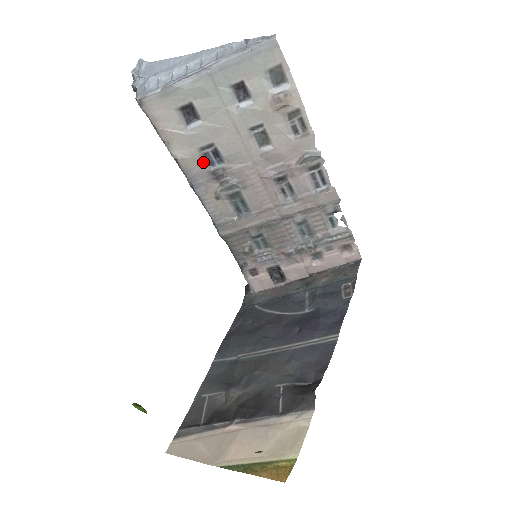
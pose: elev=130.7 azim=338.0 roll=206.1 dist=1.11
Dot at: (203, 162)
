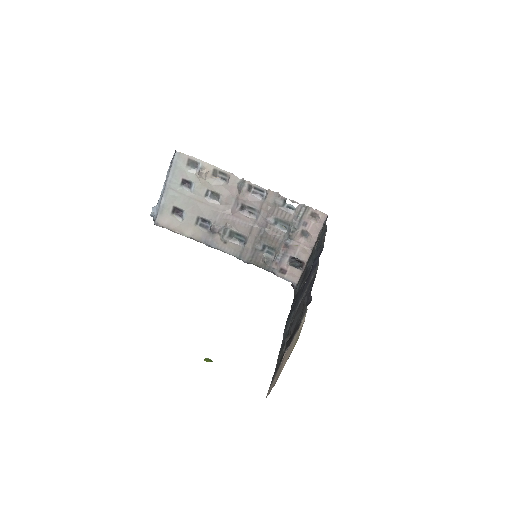
Dot at: (203, 230)
